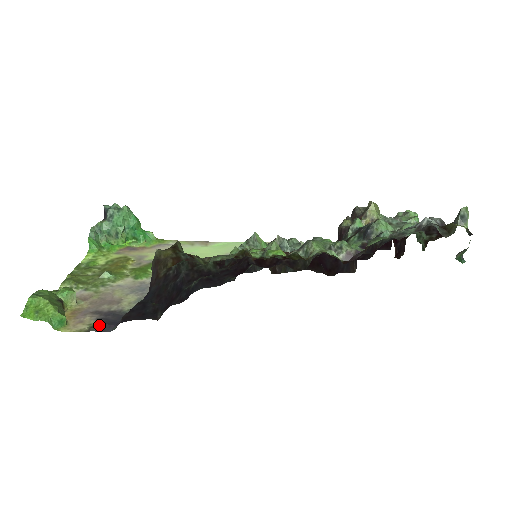
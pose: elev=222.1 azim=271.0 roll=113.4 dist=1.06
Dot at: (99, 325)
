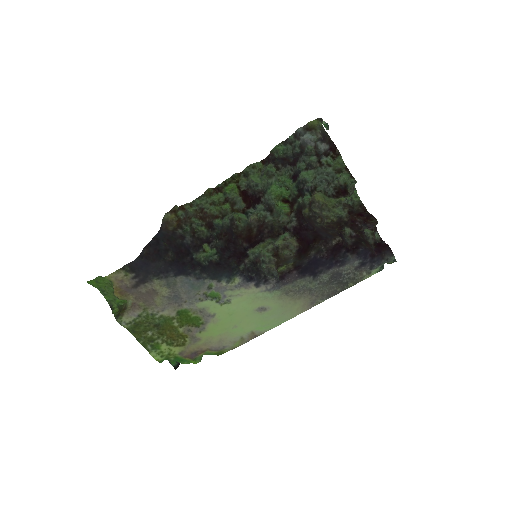
Dot at: (131, 269)
